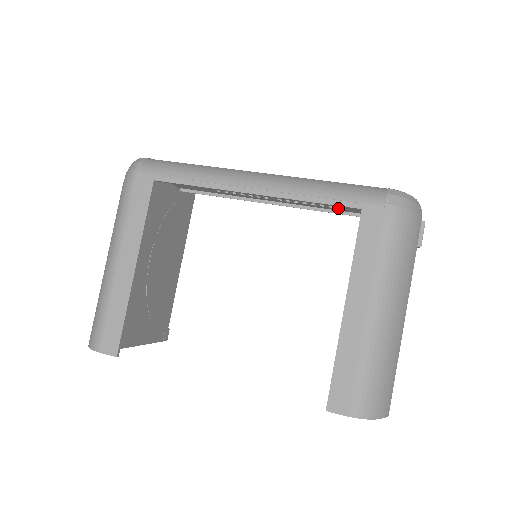
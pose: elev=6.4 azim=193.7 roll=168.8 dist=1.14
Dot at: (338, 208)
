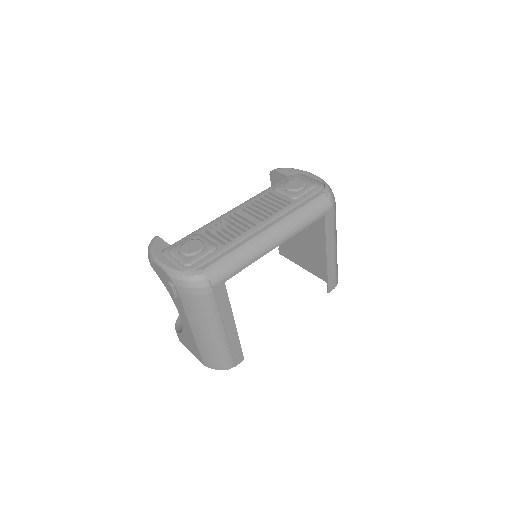
Dot at: occluded
